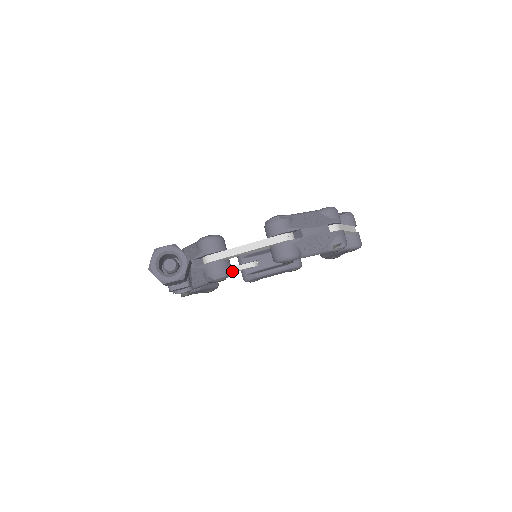
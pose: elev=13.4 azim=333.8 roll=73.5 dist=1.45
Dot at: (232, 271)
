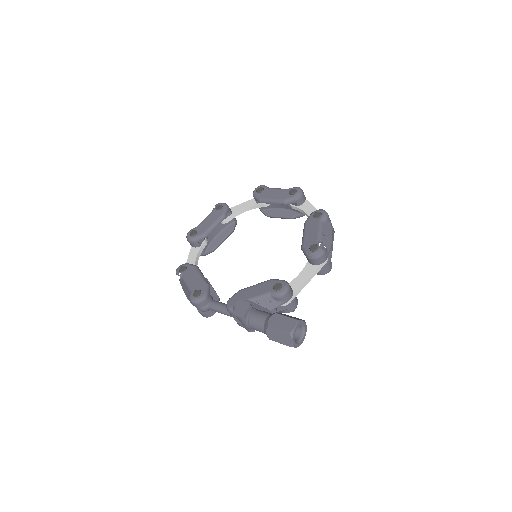
Dot at: (198, 258)
